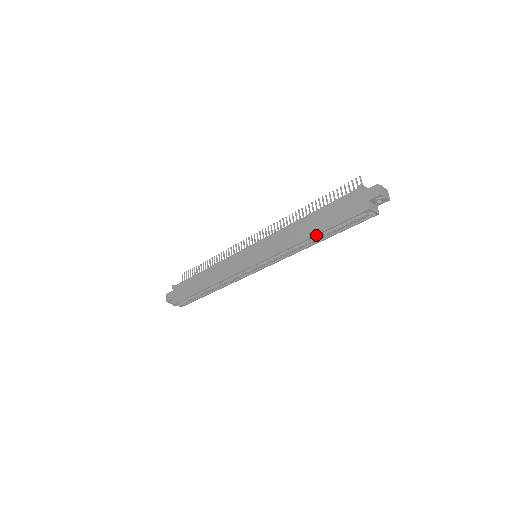
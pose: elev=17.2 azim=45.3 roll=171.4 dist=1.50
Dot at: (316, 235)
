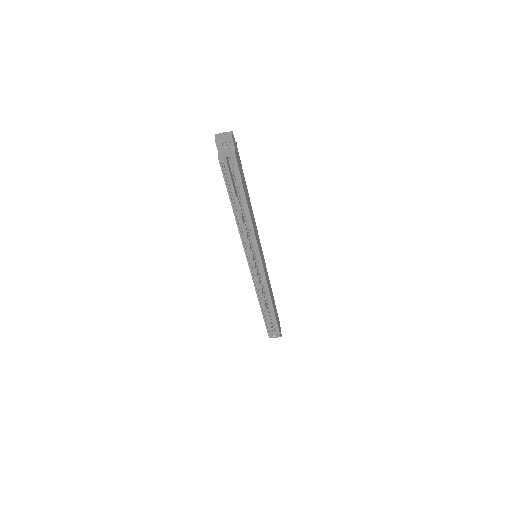
Dot at: (233, 207)
